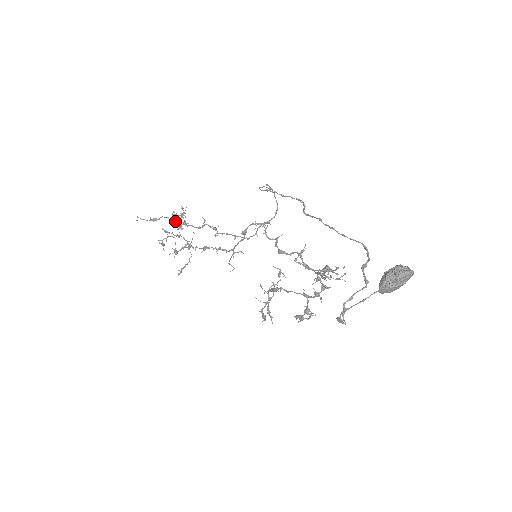
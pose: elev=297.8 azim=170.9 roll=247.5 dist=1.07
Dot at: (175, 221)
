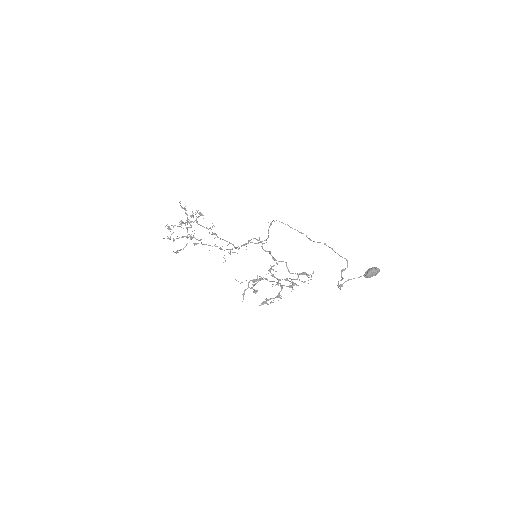
Dot at: occluded
